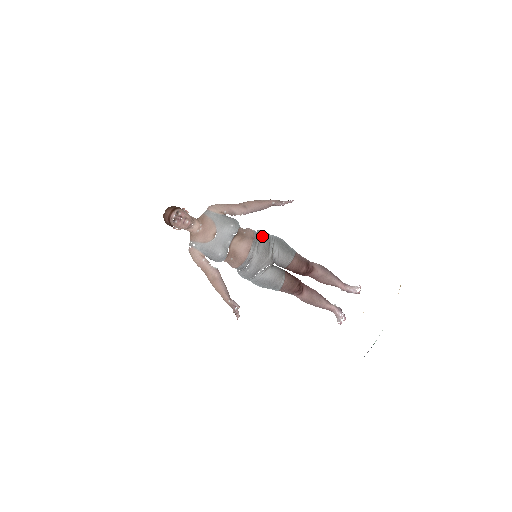
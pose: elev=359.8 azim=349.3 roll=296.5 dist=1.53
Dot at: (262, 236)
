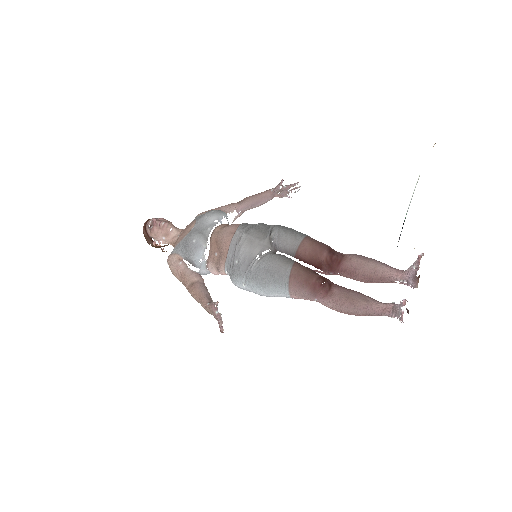
Dot at: (258, 223)
